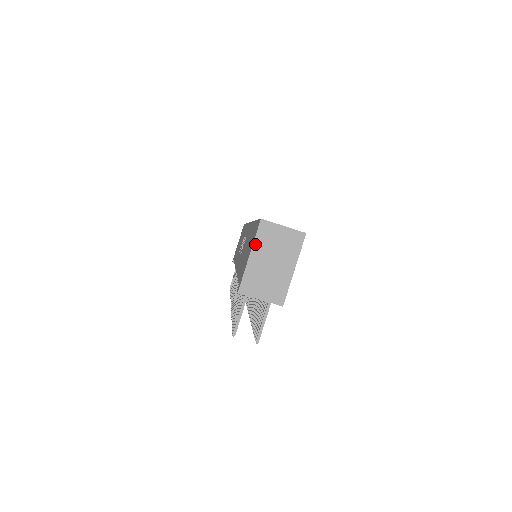
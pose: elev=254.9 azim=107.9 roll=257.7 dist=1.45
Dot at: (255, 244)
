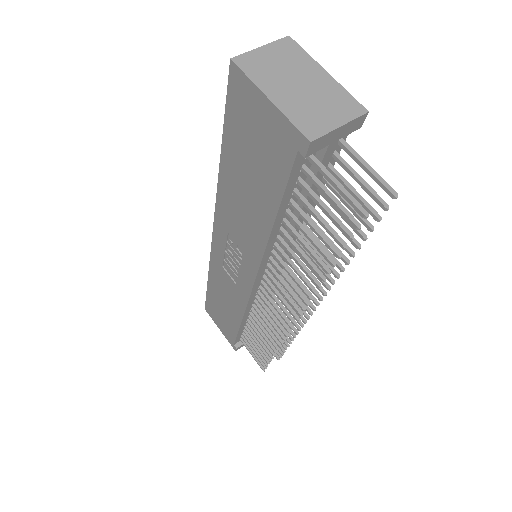
Dot at: (258, 84)
